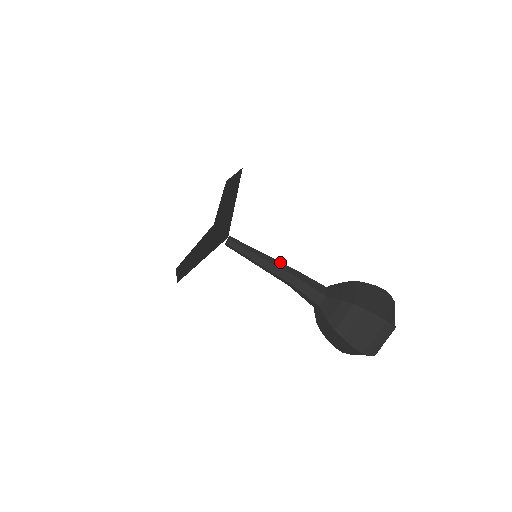
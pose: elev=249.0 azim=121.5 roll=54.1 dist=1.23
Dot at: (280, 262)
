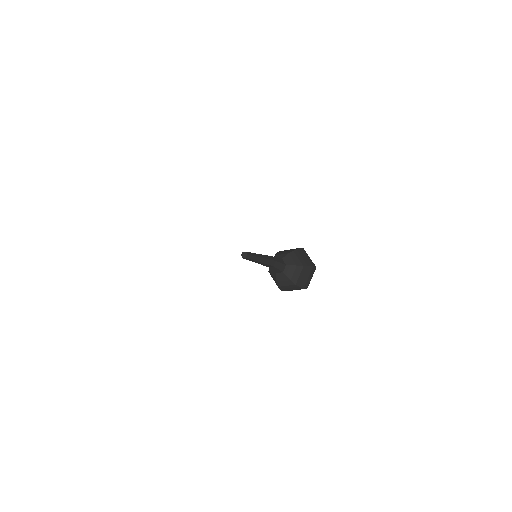
Dot at: (268, 259)
